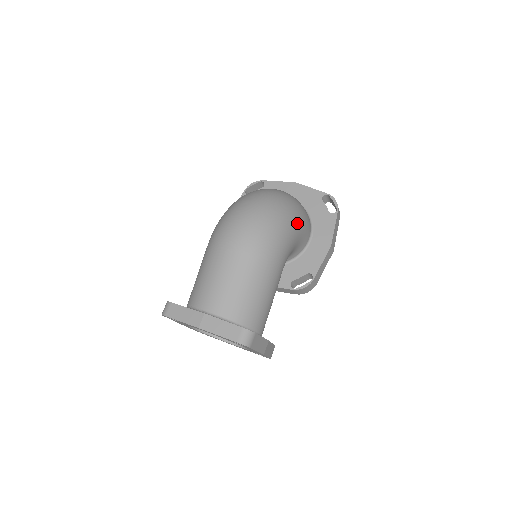
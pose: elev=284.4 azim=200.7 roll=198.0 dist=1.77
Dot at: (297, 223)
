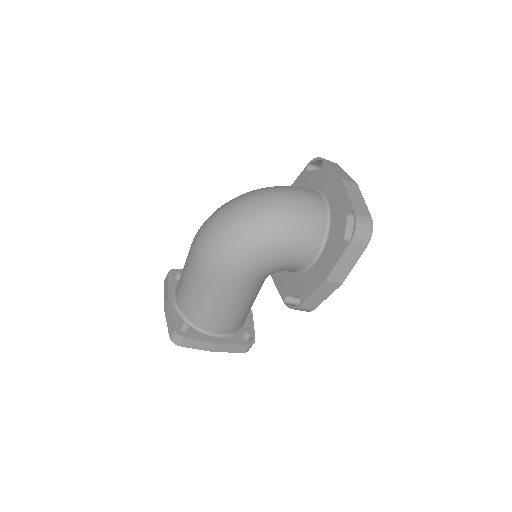
Dot at: (268, 248)
